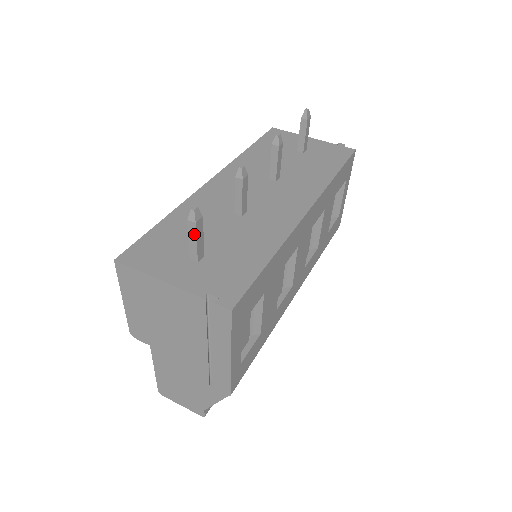
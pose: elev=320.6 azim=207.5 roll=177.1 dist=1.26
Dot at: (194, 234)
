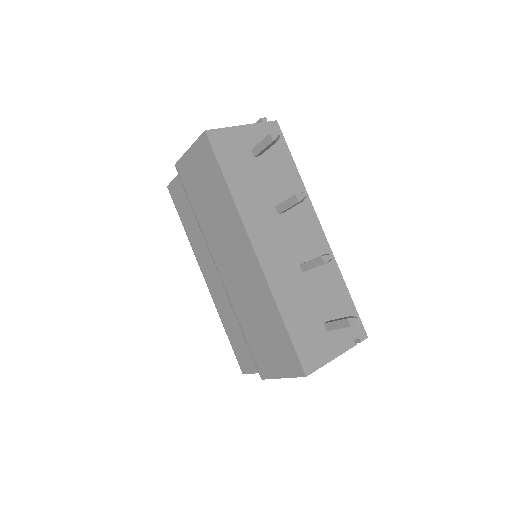
Dot at: occluded
